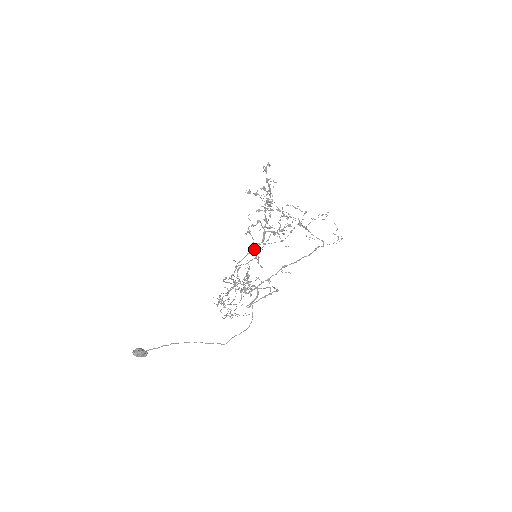
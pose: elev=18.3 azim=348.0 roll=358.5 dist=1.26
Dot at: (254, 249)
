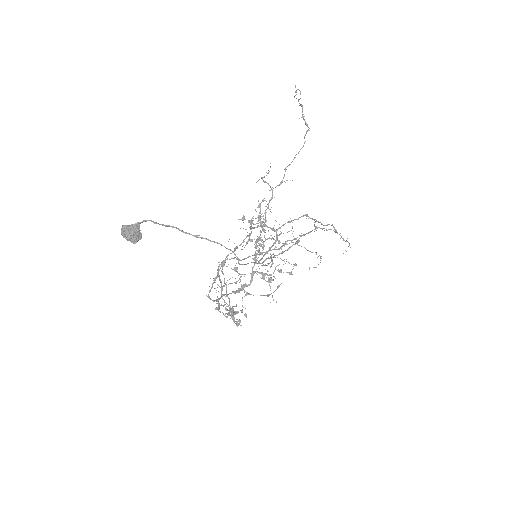
Dot at: (240, 289)
